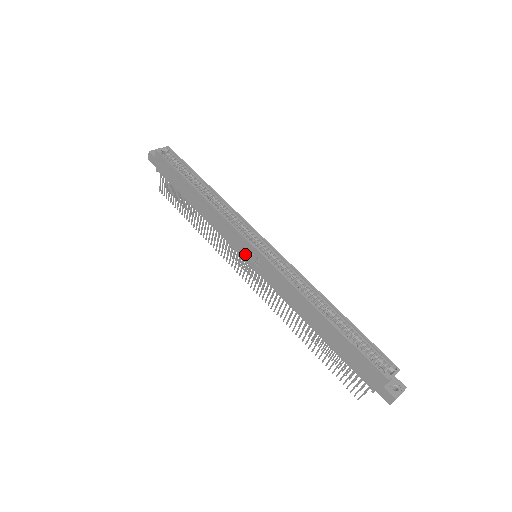
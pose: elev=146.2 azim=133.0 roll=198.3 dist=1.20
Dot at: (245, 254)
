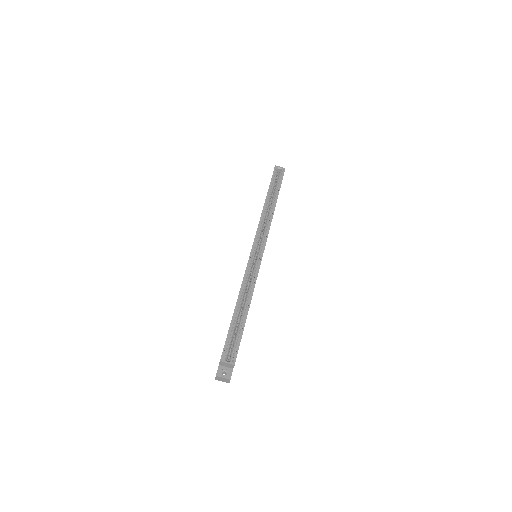
Dot at: occluded
